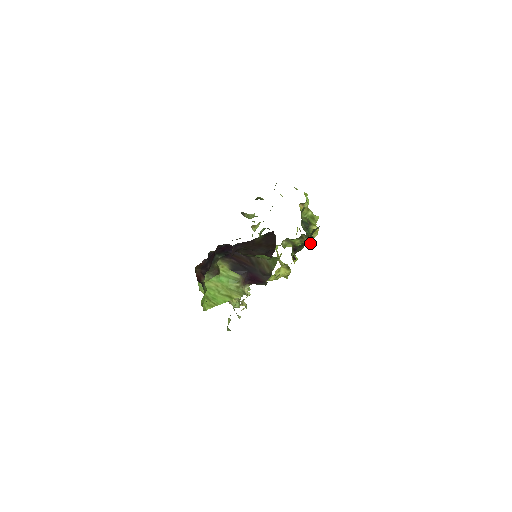
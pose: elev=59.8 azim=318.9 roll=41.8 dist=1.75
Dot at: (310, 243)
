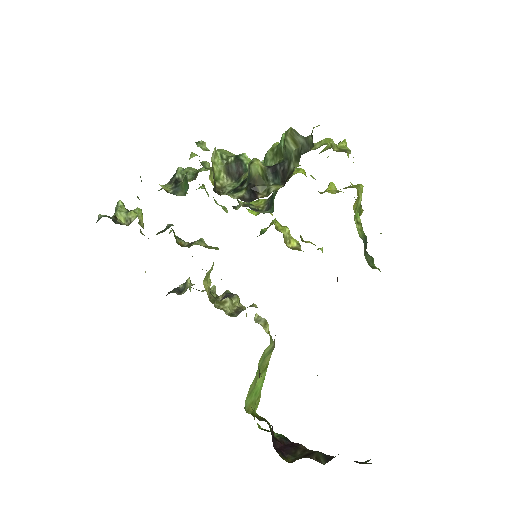
Dot at: occluded
